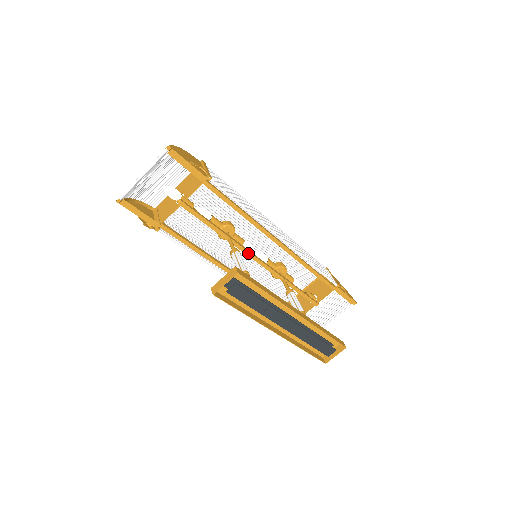
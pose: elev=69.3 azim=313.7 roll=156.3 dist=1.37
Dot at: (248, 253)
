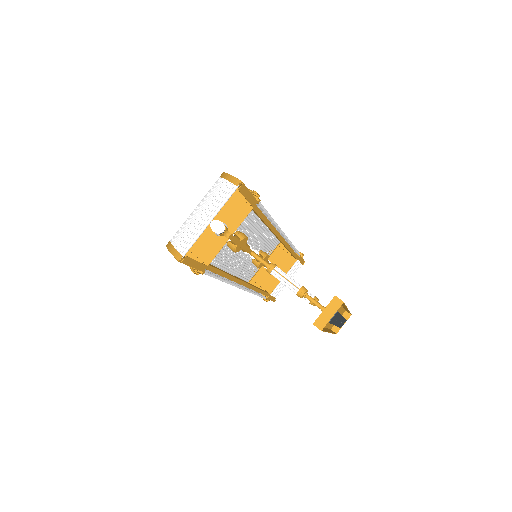
Dot at: occluded
